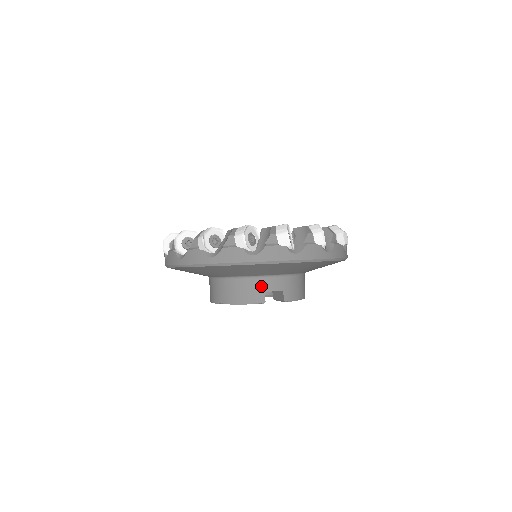
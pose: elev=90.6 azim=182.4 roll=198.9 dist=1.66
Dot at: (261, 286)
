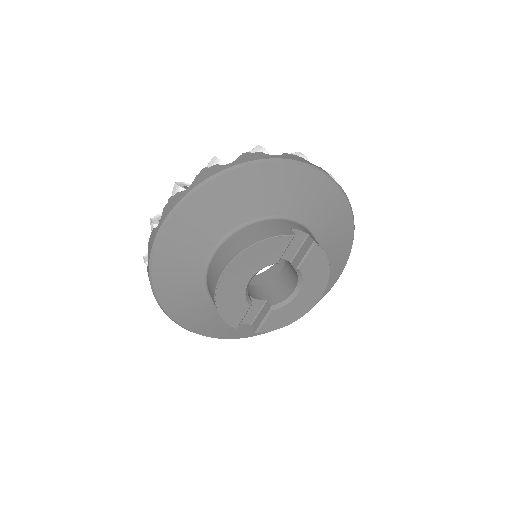
Dot at: (284, 224)
